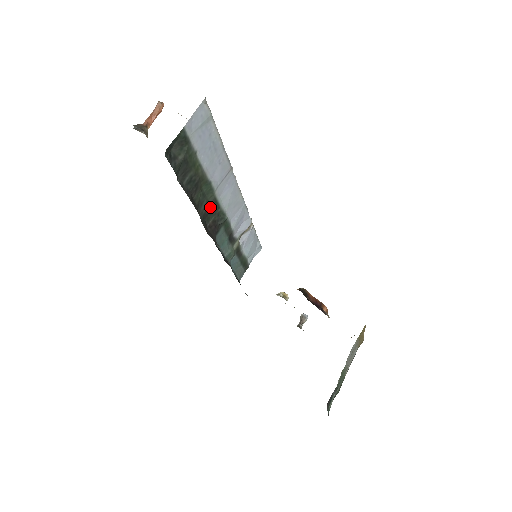
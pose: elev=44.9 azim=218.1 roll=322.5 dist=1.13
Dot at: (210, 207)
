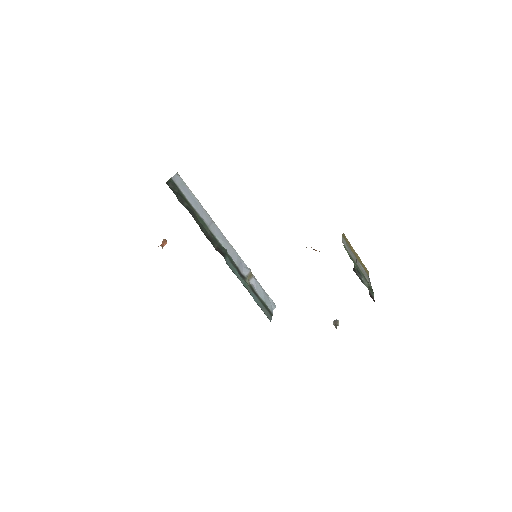
Dot at: (210, 237)
